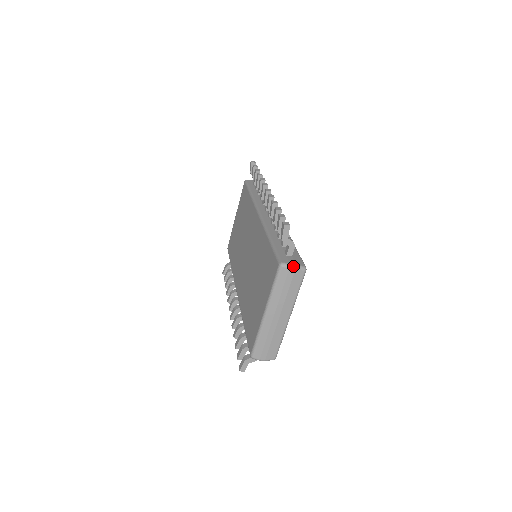
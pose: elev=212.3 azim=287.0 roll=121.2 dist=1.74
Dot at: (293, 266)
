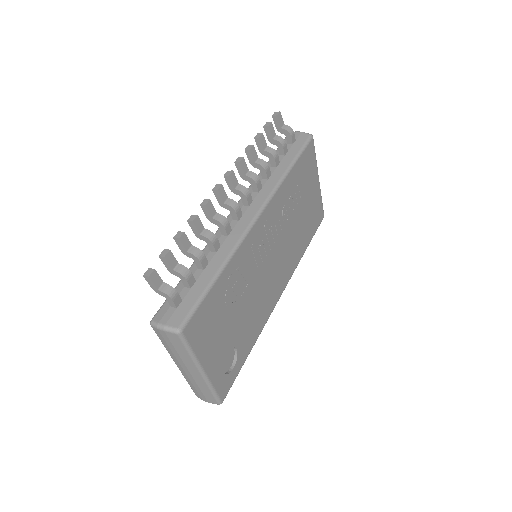
Dot at: (161, 327)
